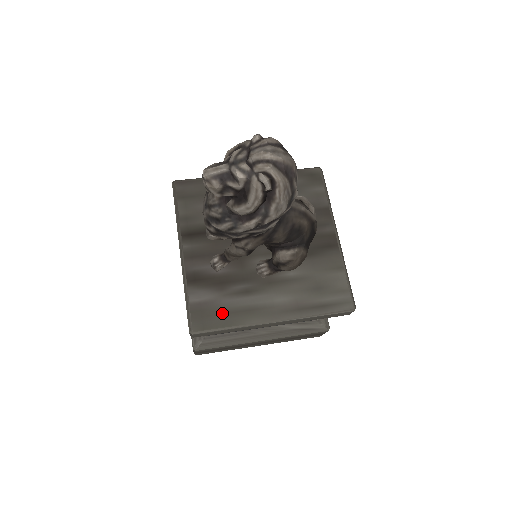
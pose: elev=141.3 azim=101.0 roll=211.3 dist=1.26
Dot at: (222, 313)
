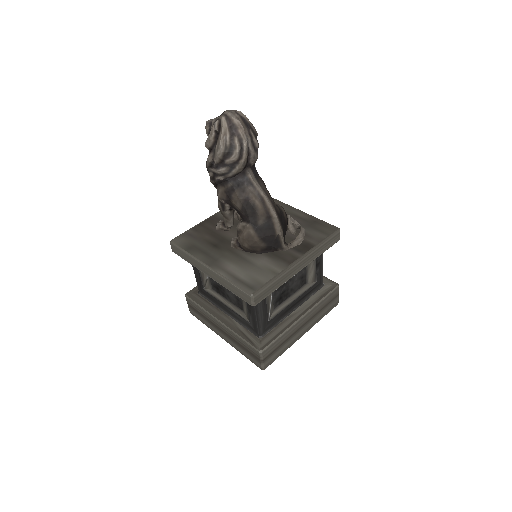
Dot at: (192, 244)
